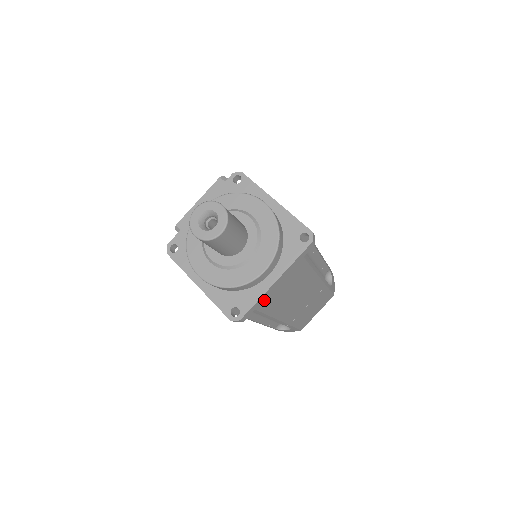
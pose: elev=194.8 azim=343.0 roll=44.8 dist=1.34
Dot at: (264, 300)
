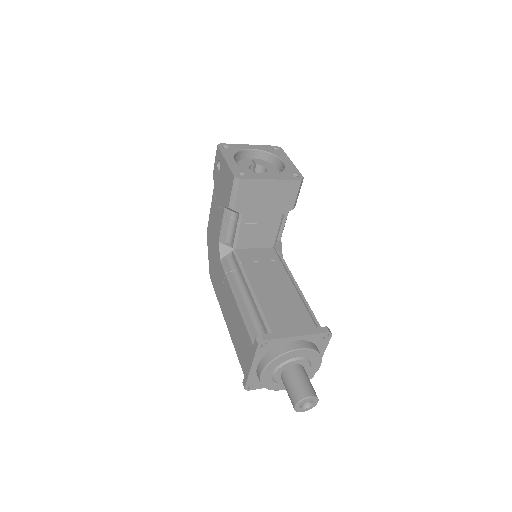
Dot at: occluded
